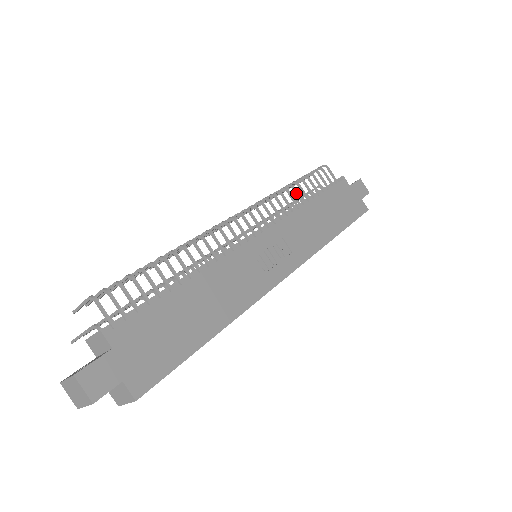
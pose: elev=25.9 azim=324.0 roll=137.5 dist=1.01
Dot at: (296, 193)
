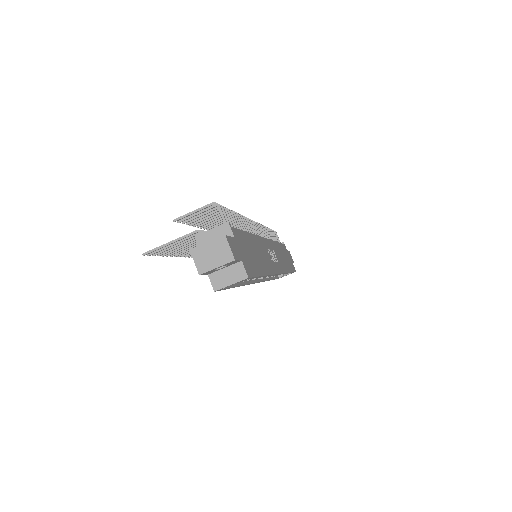
Dot at: (269, 233)
